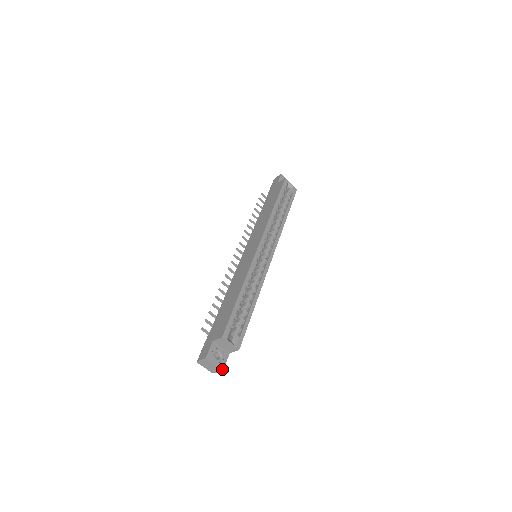
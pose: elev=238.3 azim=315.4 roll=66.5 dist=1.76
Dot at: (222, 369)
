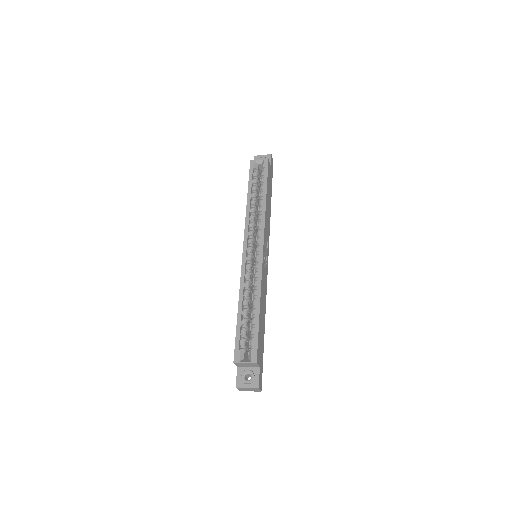
Dot at: (257, 387)
